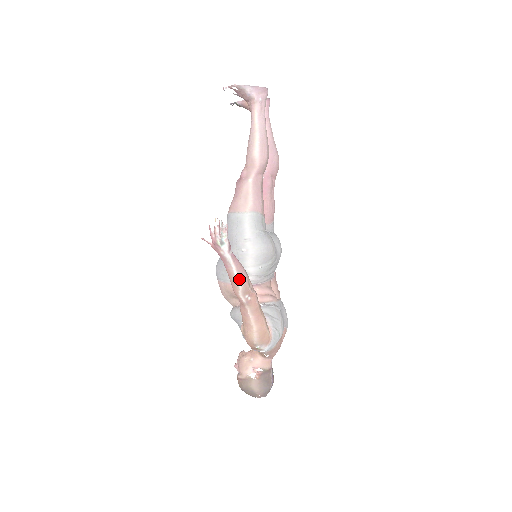
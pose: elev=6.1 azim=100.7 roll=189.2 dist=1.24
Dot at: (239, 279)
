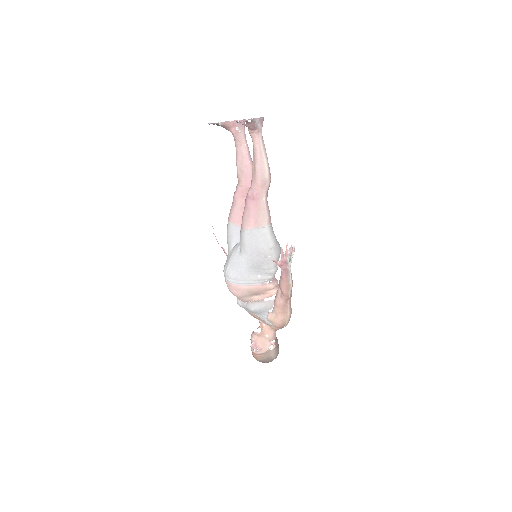
Dot at: (292, 282)
